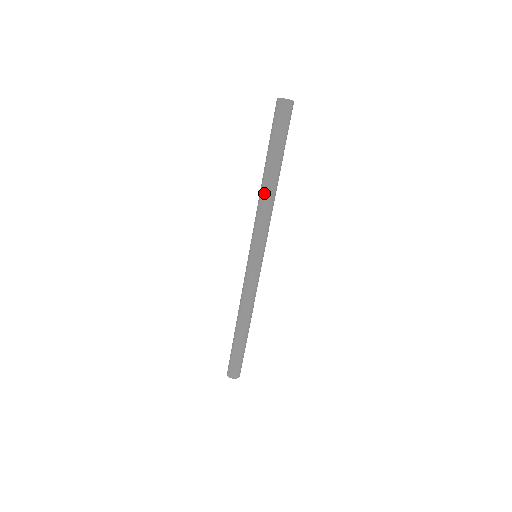
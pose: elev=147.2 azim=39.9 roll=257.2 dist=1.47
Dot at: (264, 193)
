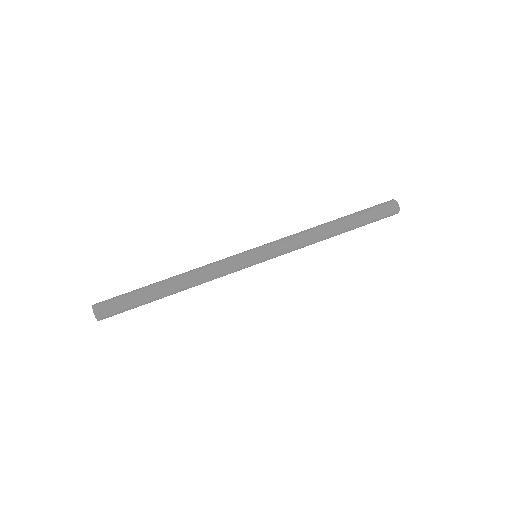
Dot at: (320, 226)
